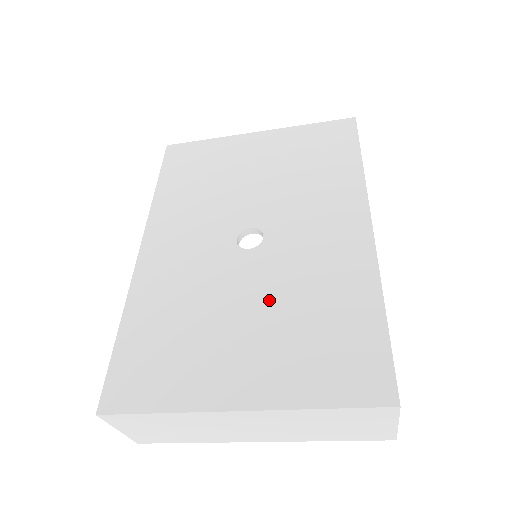
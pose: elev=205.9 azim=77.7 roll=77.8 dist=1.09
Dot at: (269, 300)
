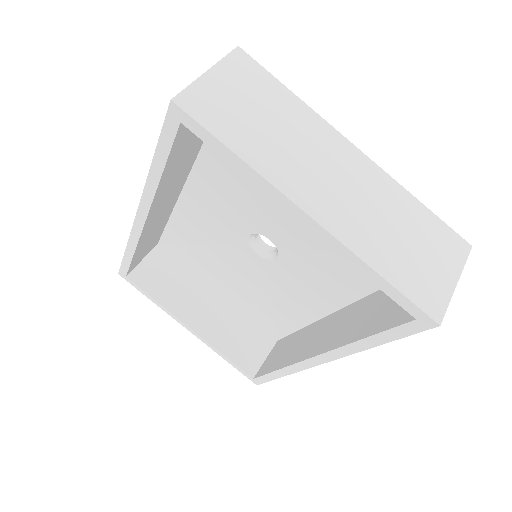
Dot at: occluded
